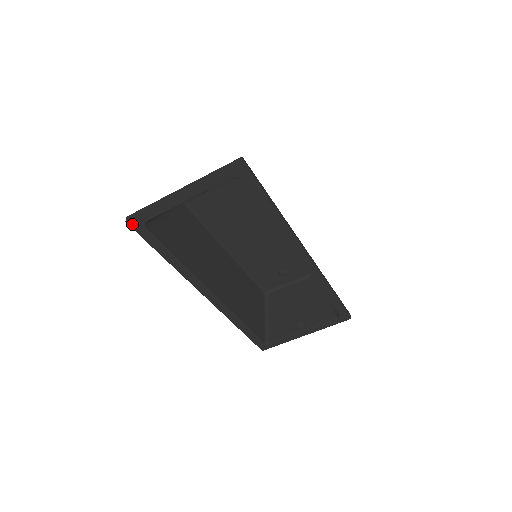
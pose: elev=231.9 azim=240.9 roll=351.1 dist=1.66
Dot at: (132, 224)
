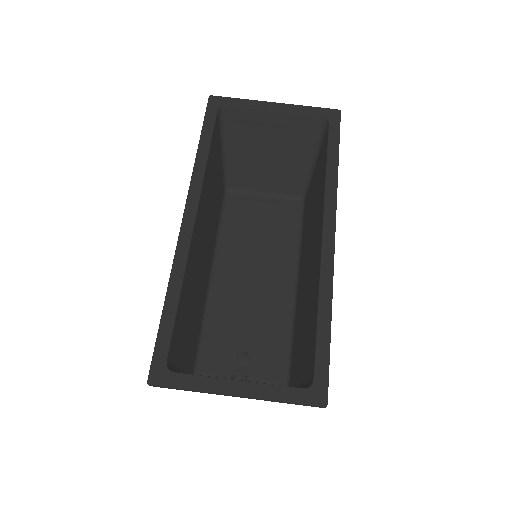
Dot at: (211, 101)
